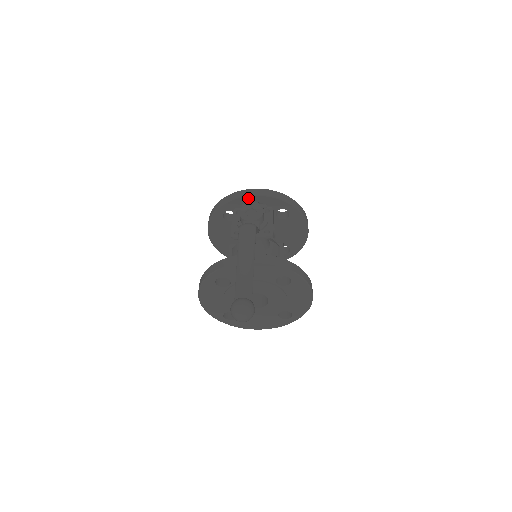
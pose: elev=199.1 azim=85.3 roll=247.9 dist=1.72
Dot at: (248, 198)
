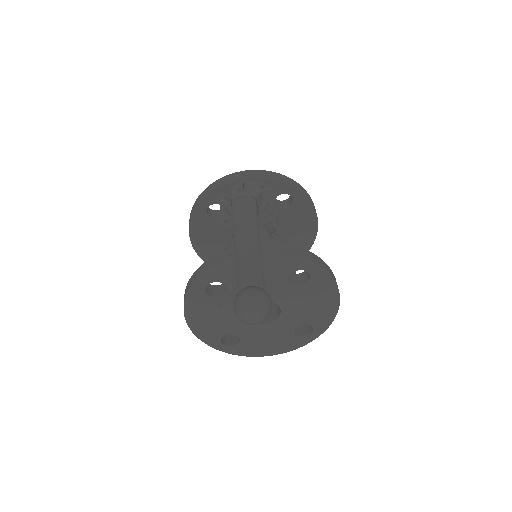
Dot at: occluded
